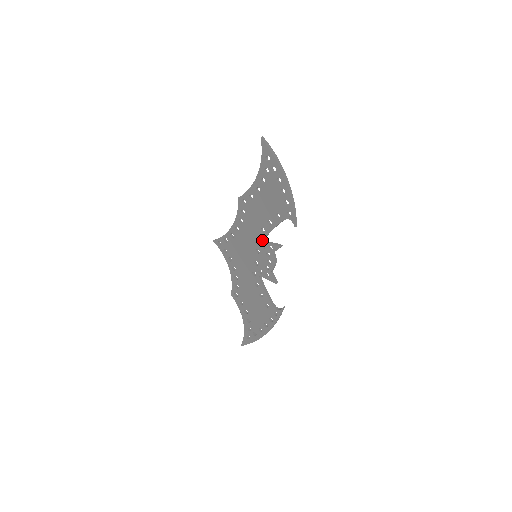
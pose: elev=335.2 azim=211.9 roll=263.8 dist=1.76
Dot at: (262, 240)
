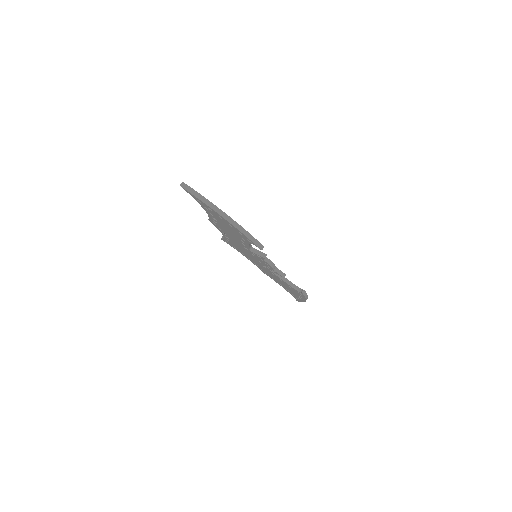
Dot at: (249, 250)
